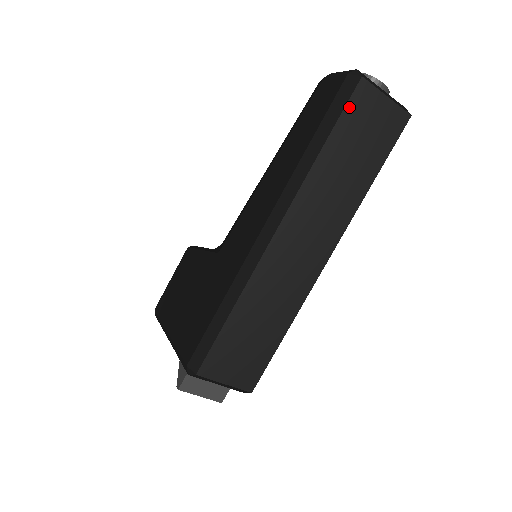
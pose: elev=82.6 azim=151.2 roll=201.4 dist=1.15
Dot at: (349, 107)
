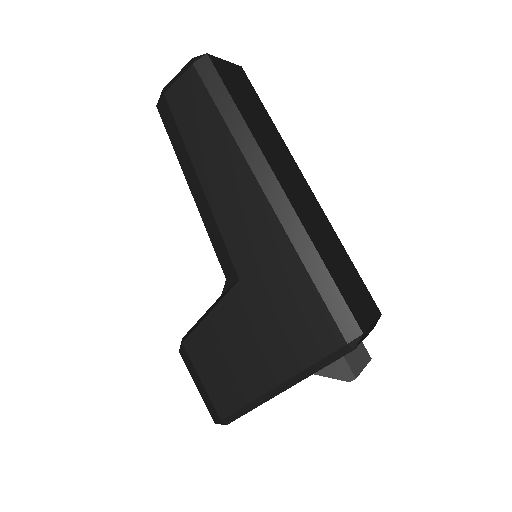
Dot at: (222, 77)
